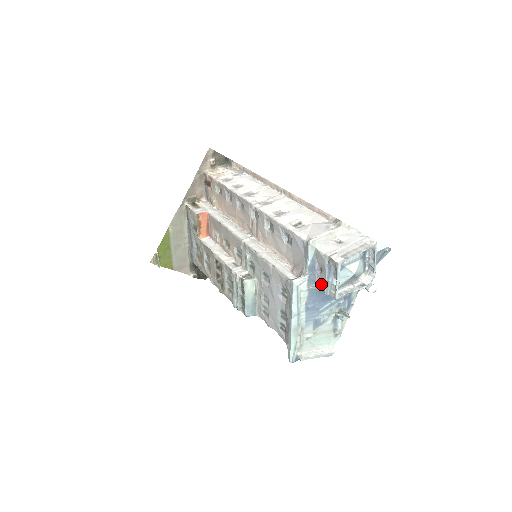
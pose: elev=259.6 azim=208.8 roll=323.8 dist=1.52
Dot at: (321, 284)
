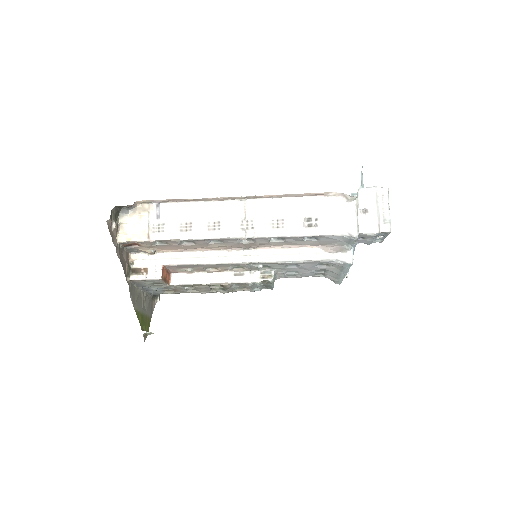
Dot at: occluded
